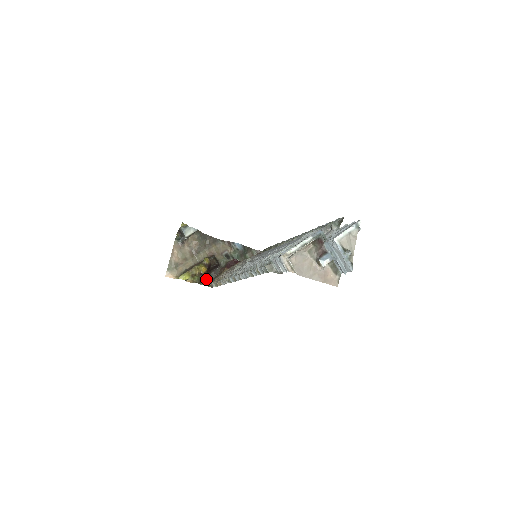
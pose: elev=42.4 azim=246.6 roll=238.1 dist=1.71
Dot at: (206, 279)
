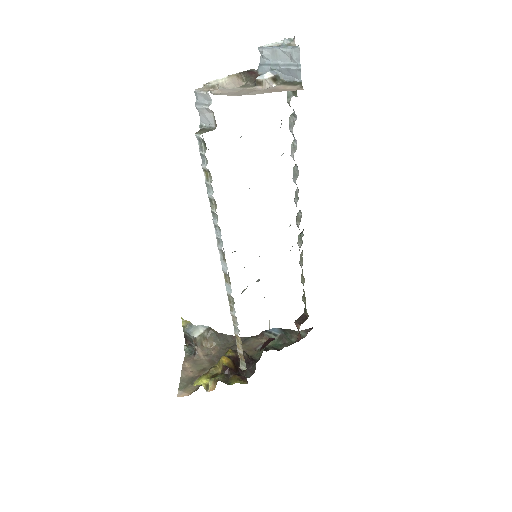
Dot at: (235, 376)
